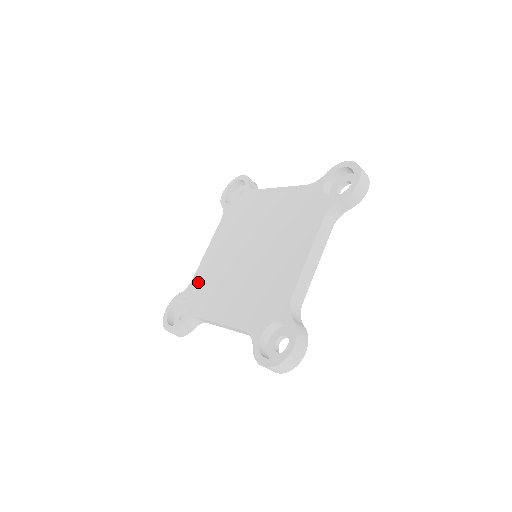
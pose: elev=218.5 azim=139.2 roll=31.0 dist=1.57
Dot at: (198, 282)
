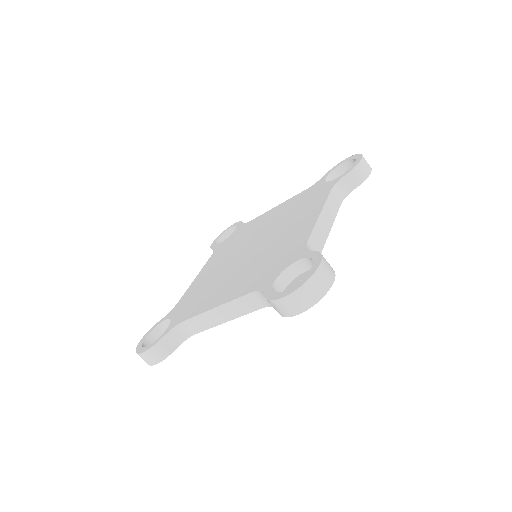
Dot at: (185, 300)
